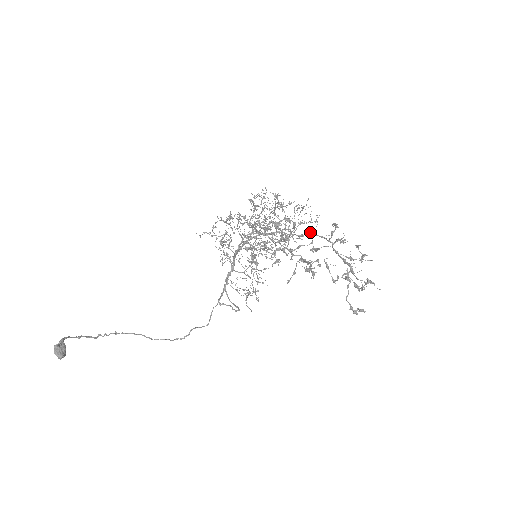
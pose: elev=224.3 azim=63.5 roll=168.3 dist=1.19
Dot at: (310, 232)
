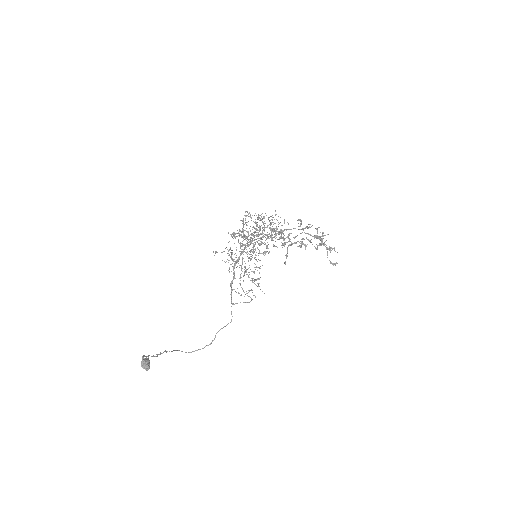
Dot at: (286, 229)
